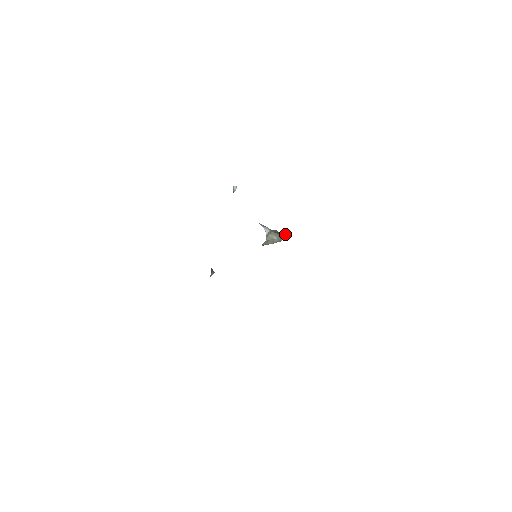
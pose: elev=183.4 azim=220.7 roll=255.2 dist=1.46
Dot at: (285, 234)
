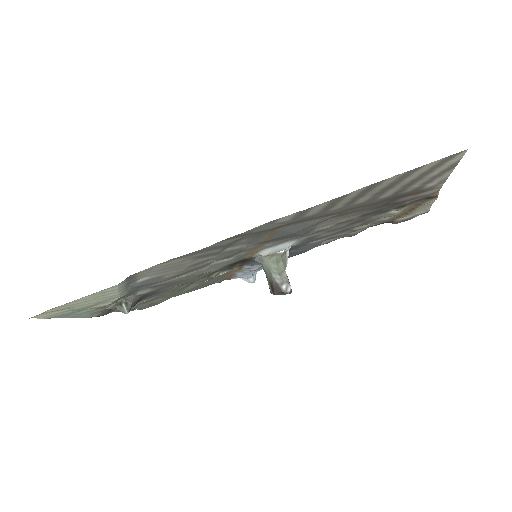
Dot at: occluded
